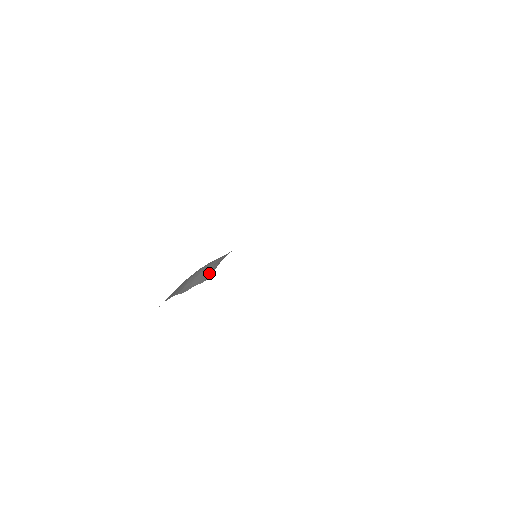
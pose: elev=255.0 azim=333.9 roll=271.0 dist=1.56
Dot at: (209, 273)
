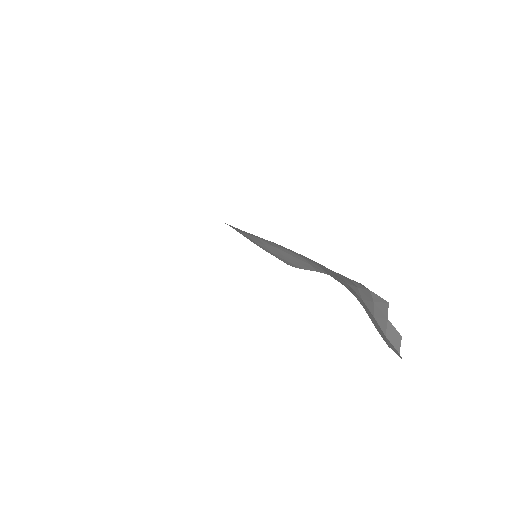
Dot at: occluded
